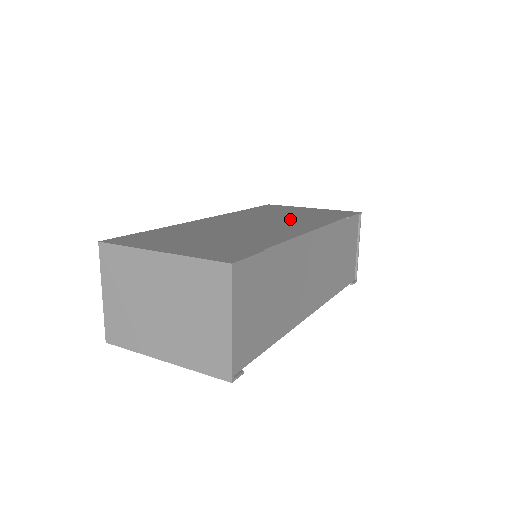
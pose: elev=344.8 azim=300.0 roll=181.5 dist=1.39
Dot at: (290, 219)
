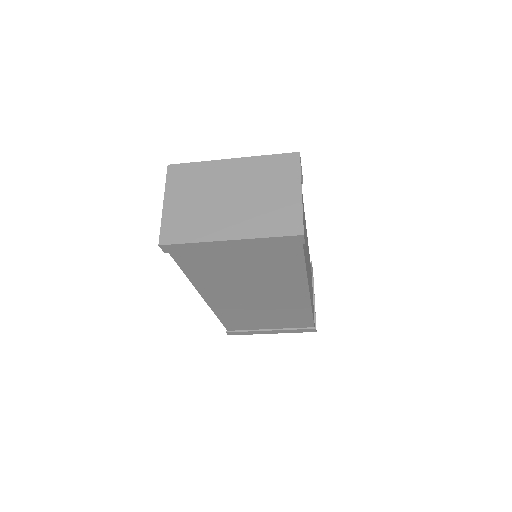
Dot at: occluded
